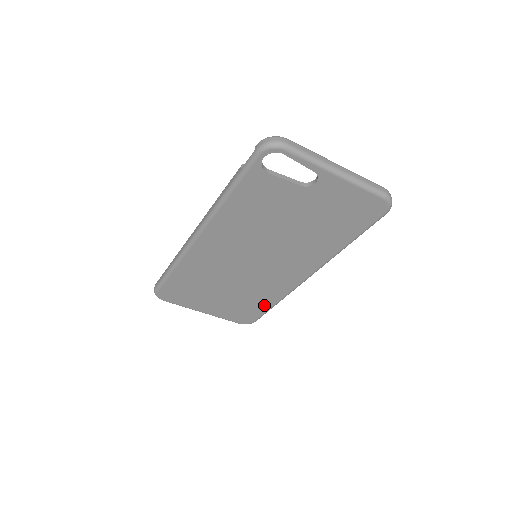
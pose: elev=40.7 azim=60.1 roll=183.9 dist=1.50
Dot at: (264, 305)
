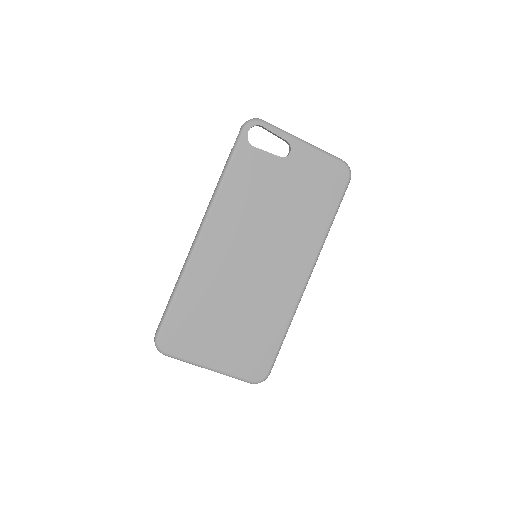
Dot at: (274, 336)
